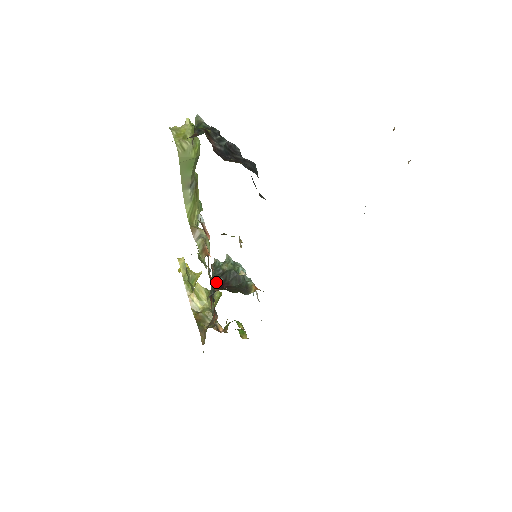
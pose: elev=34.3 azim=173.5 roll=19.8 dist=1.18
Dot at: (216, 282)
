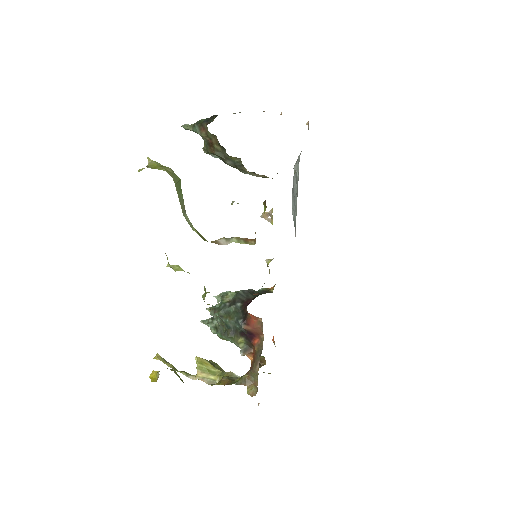
Dot at: (234, 312)
